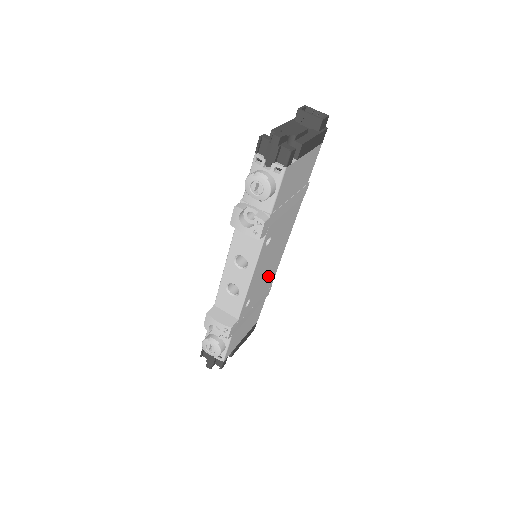
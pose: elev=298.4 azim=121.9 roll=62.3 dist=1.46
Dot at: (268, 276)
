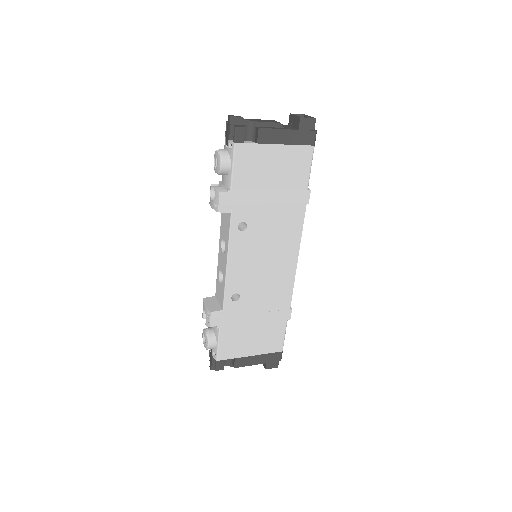
Dot at: (272, 285)
